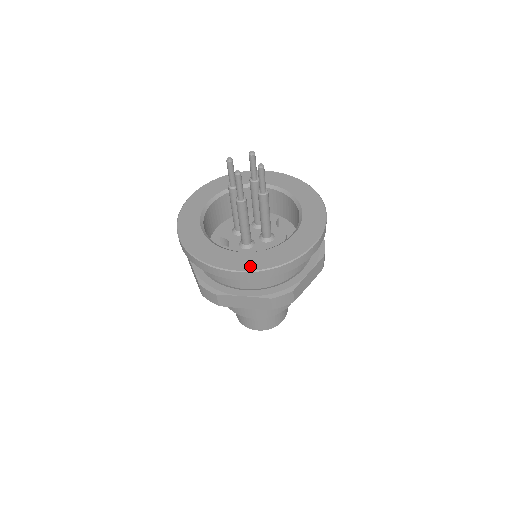
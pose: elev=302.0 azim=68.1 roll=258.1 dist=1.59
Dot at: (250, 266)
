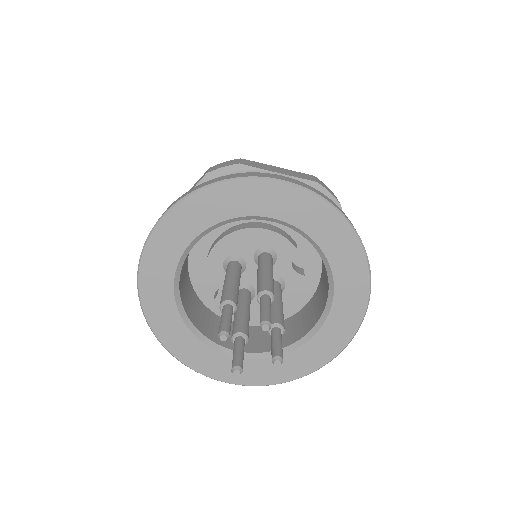
Dot at: (245, 380)
